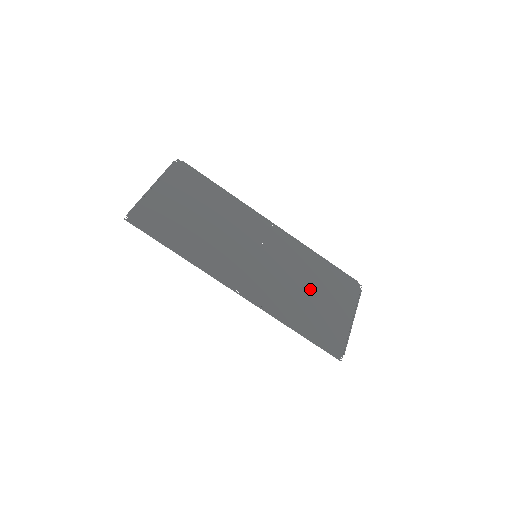
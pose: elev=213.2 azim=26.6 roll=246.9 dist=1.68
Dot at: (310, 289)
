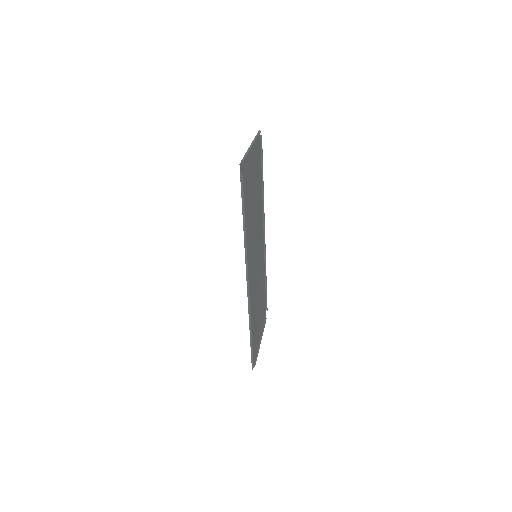
Dot at: occluded
